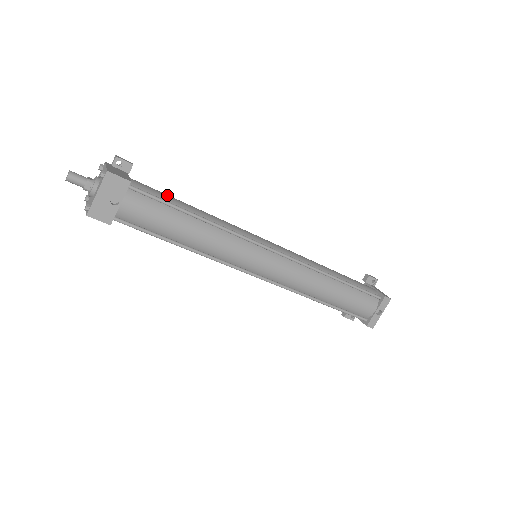
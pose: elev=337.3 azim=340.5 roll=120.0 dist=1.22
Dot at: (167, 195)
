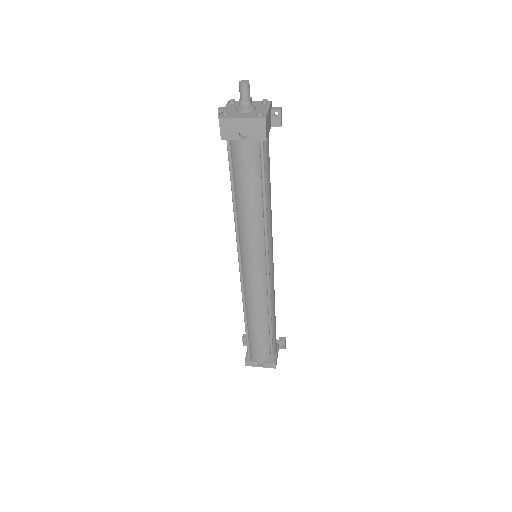
Dot at: occluded
